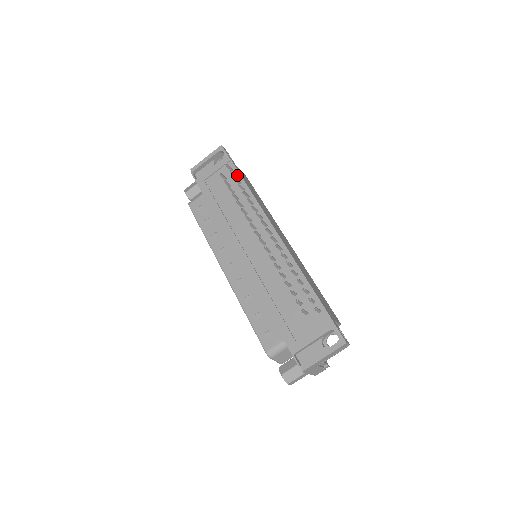
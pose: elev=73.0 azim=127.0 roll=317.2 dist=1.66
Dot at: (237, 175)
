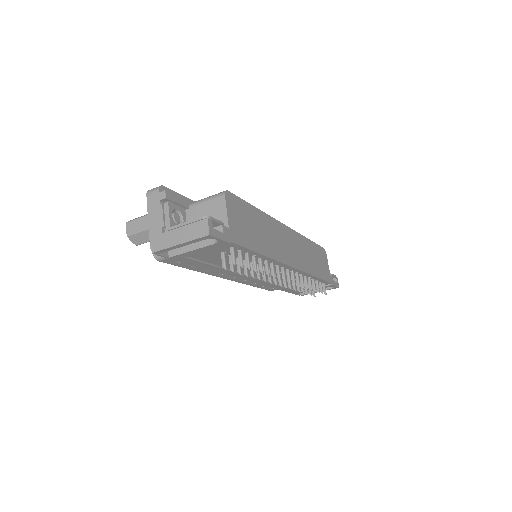
Dot at: (242, 250)
